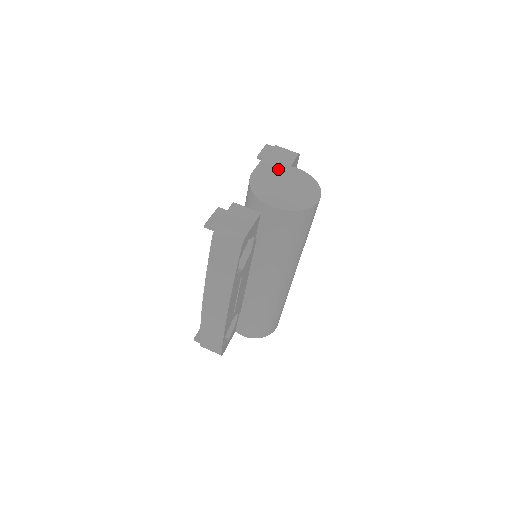
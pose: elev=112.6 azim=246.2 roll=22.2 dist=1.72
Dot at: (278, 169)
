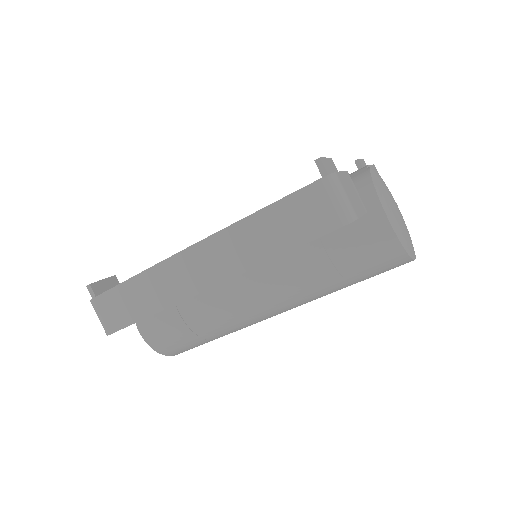
Dot at: occluded
